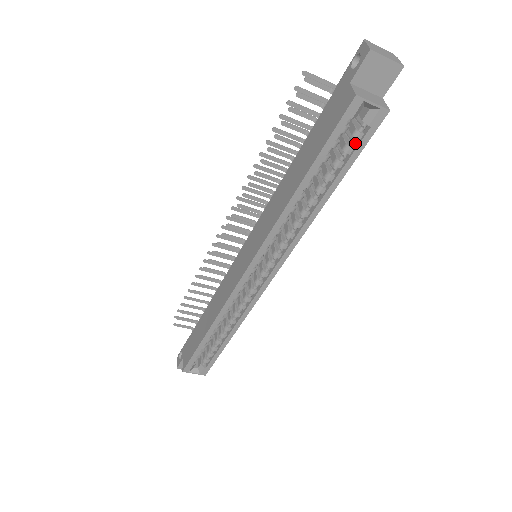
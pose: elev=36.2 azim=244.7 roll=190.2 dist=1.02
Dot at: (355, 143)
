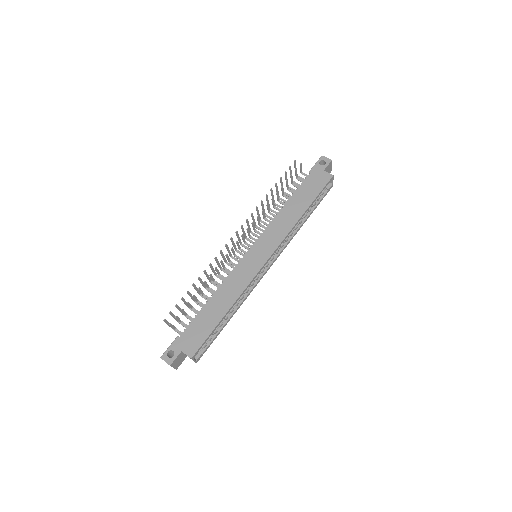
Dot at: (320, 196)
